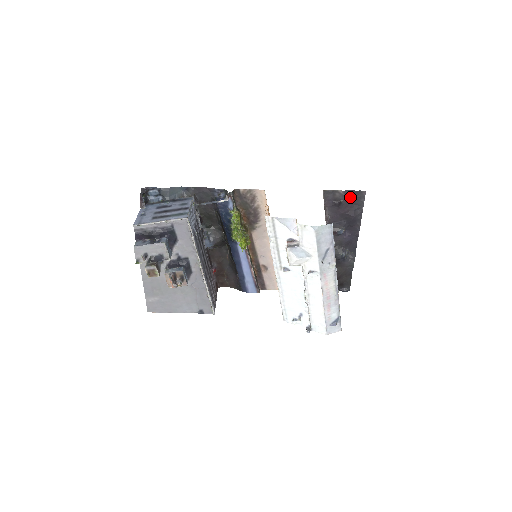
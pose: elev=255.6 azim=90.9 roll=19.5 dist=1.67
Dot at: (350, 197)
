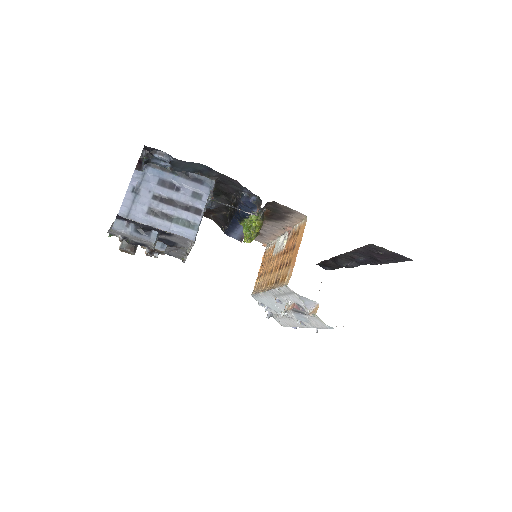
Dot at: (394, 255)
